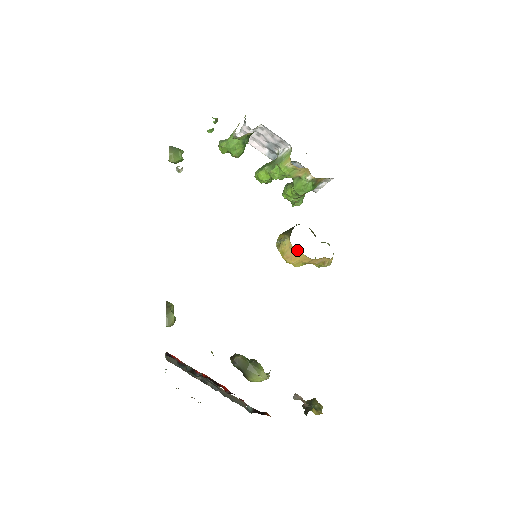
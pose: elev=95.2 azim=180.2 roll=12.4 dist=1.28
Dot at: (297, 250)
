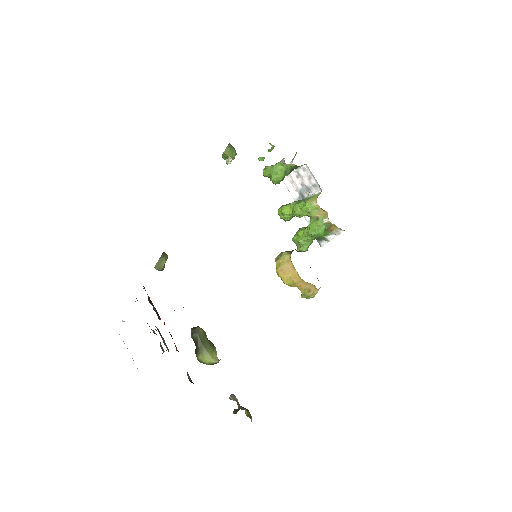
Dot at: (293, 266)
